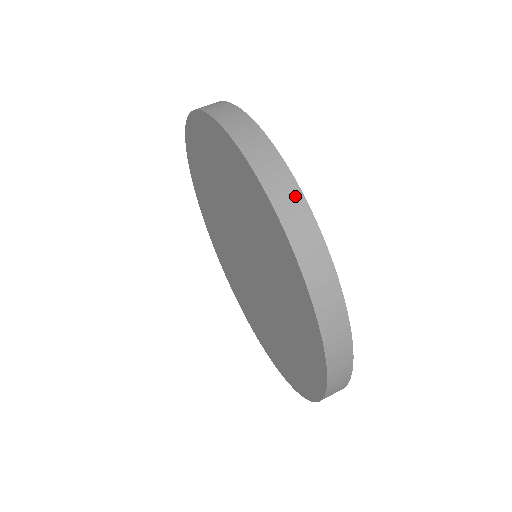
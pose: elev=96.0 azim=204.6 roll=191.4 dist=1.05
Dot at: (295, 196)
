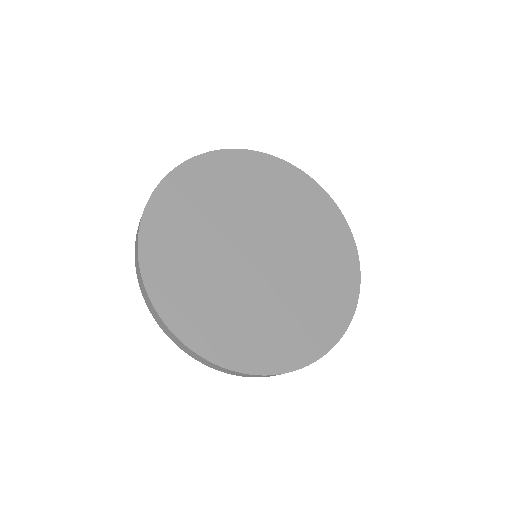
Dot at: (232, 372)
